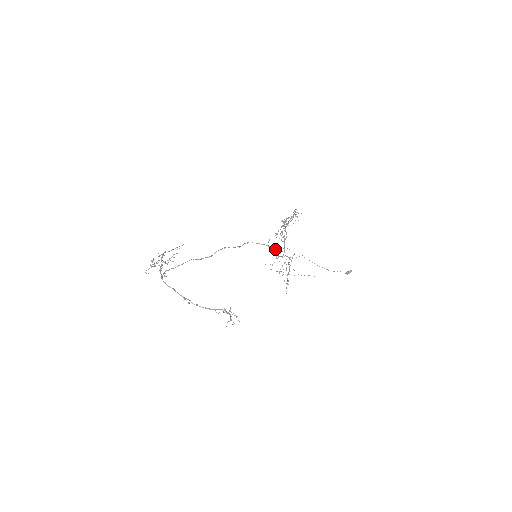
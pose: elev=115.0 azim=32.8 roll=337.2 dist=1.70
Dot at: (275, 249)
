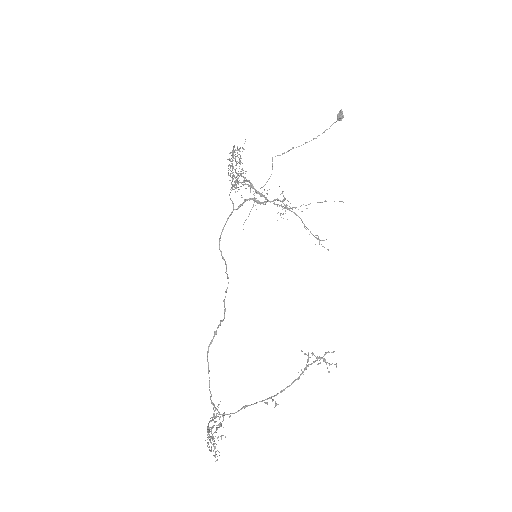
Dot at: (247, 200)
